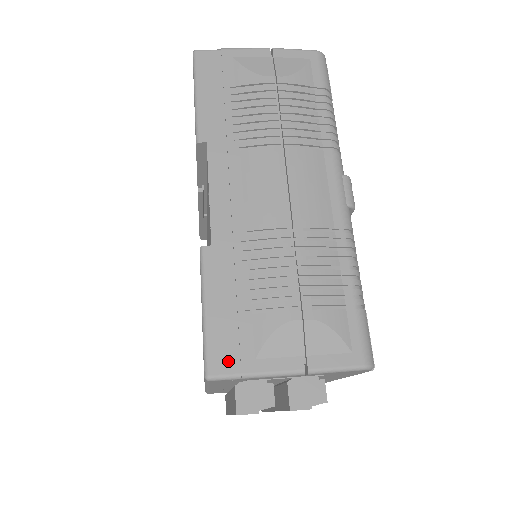
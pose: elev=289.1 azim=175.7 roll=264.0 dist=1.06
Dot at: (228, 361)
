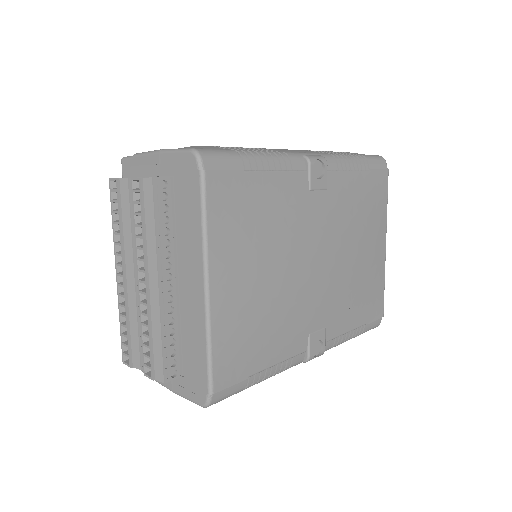
Dot at: occluded
